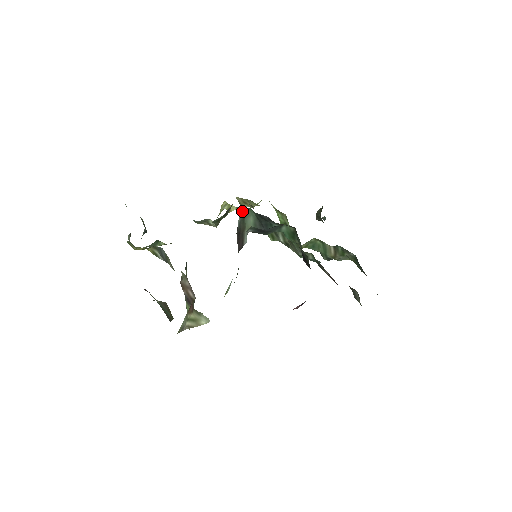
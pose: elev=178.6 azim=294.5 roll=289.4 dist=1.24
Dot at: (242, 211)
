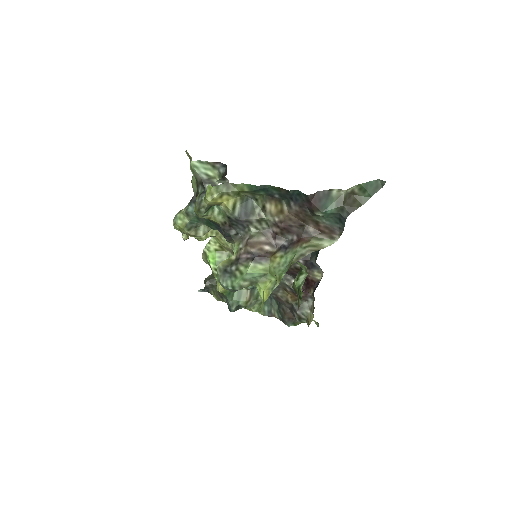
Dot at: occluded
